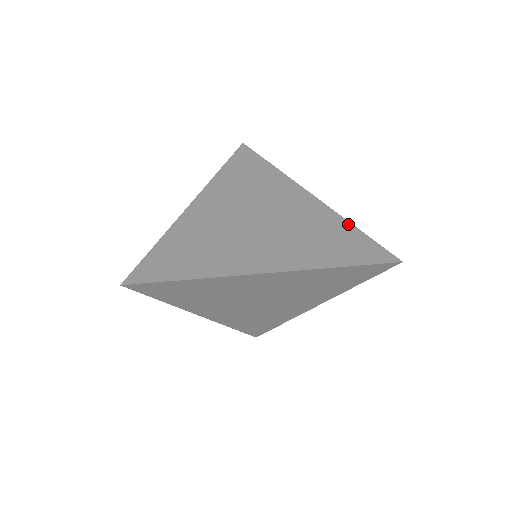
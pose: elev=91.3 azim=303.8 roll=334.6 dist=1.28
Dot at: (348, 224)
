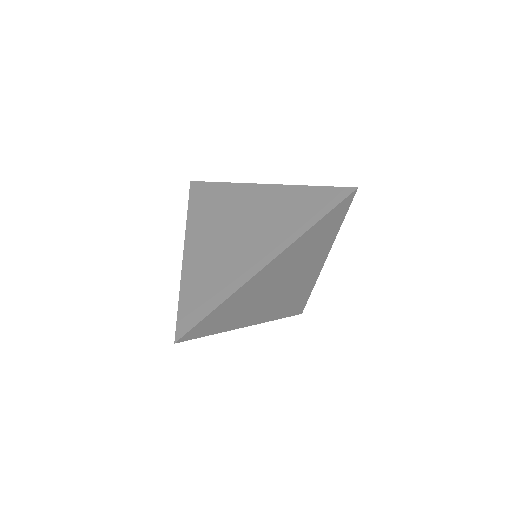
Dot at: occluded
